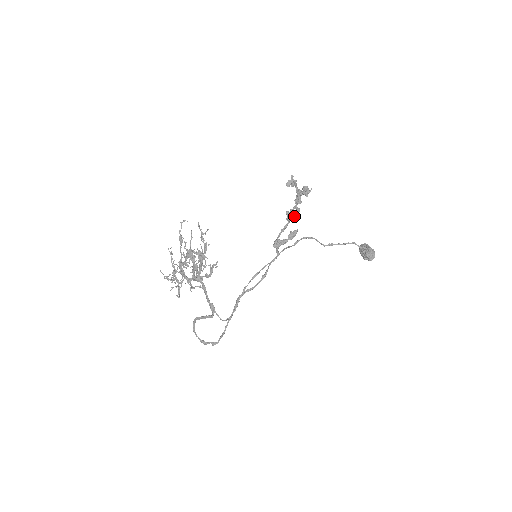
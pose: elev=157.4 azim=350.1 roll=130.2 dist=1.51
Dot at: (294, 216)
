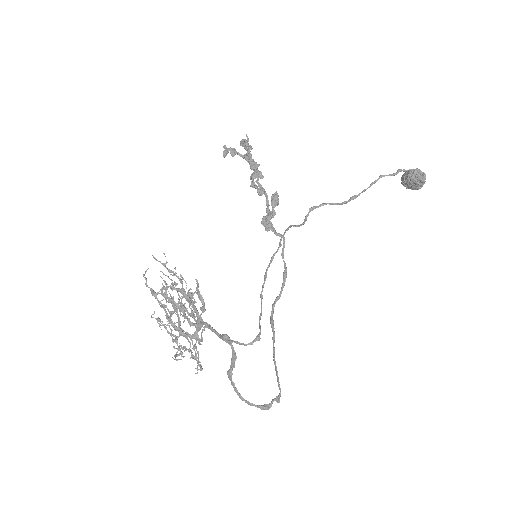
Dot at: (255, 177)
